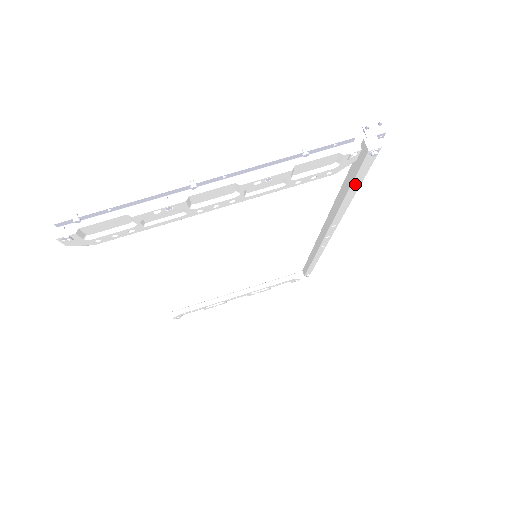
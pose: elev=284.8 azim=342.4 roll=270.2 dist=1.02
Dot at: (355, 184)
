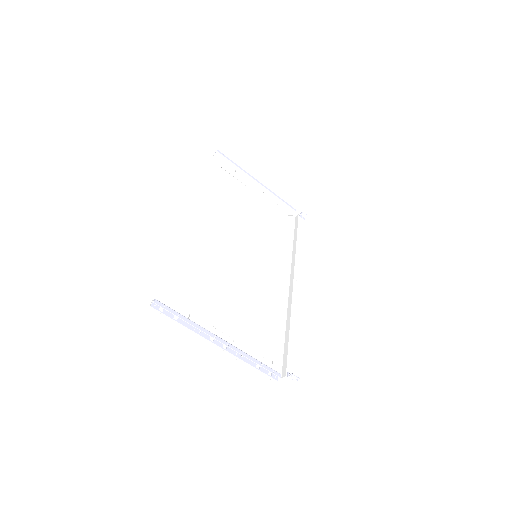
Dot at: (286, 347)
